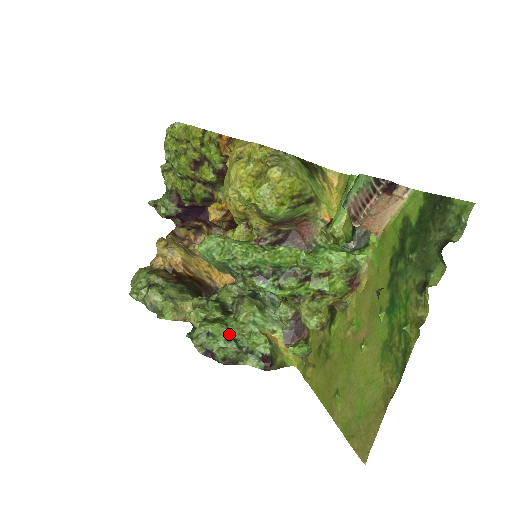
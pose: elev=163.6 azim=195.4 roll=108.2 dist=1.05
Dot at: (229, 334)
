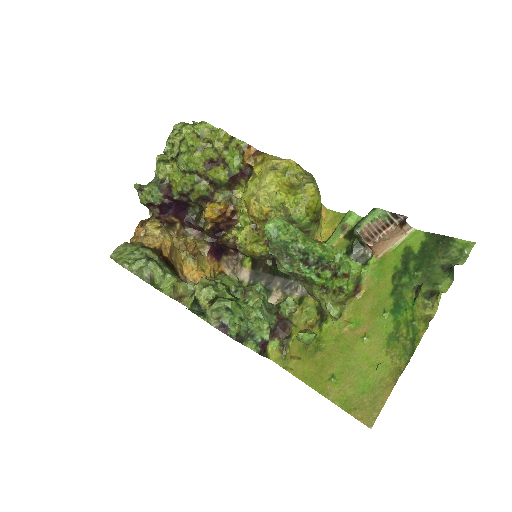
Dot at: (242, 314)
